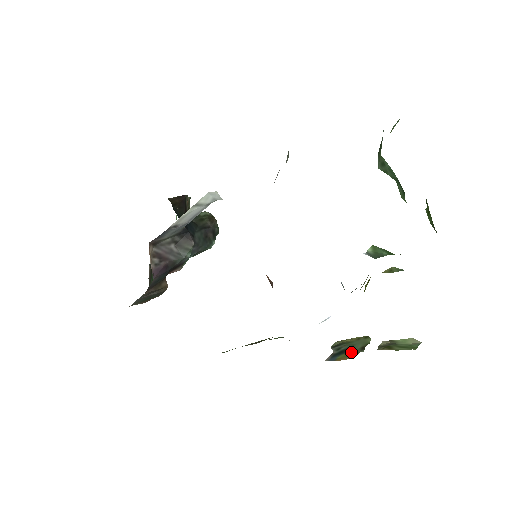
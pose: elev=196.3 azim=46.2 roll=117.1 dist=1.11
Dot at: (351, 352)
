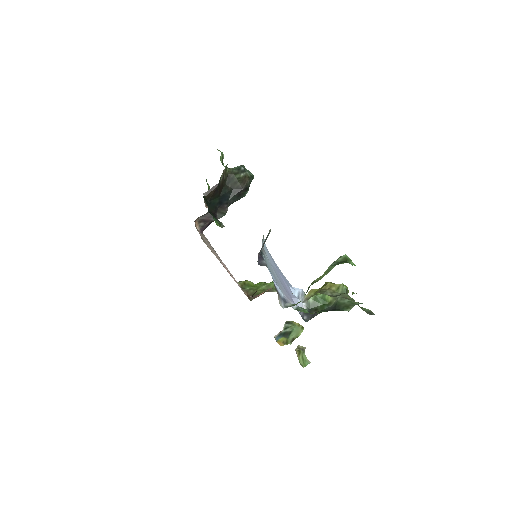
Dot at: (287, 339)
